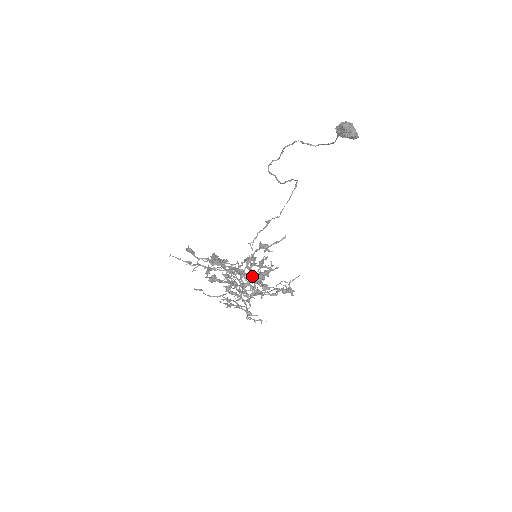
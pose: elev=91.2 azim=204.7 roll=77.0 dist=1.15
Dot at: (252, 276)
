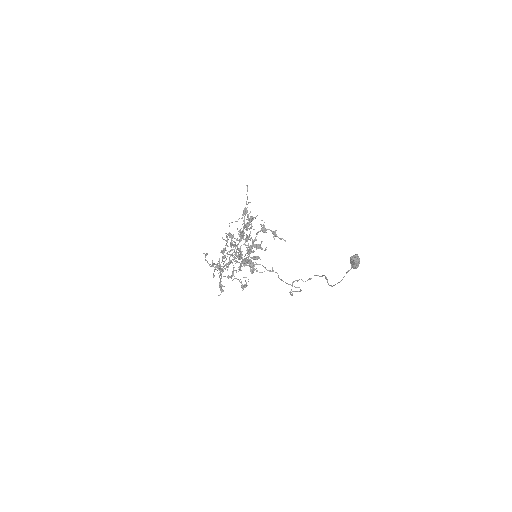
Dot at: (252, 241)
